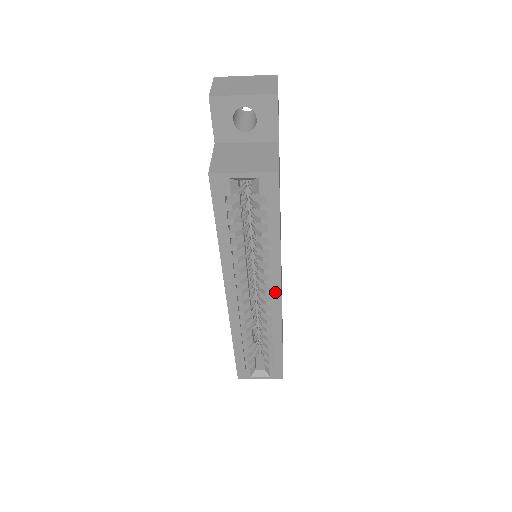
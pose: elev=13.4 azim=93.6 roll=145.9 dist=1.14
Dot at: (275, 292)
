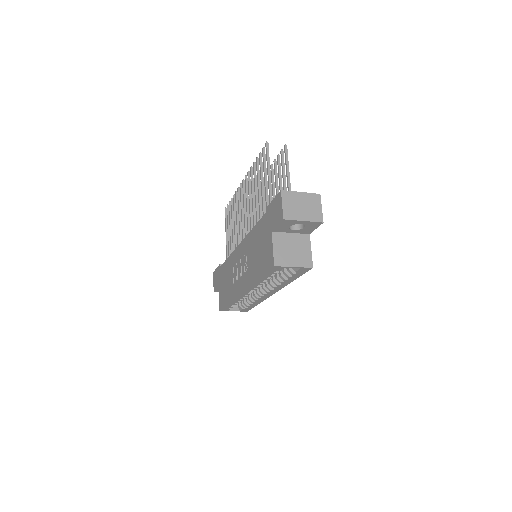
Dot at: (273, 292)
